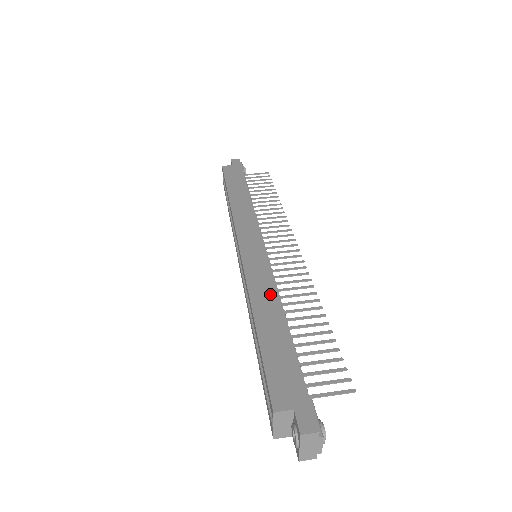
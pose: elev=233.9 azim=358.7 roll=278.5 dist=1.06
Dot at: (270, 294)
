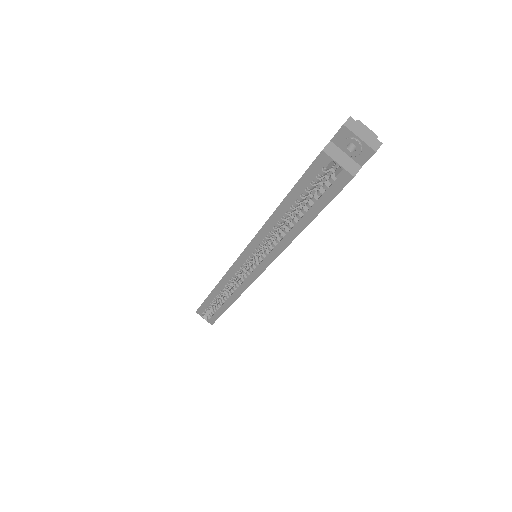
Dot at: occluded
